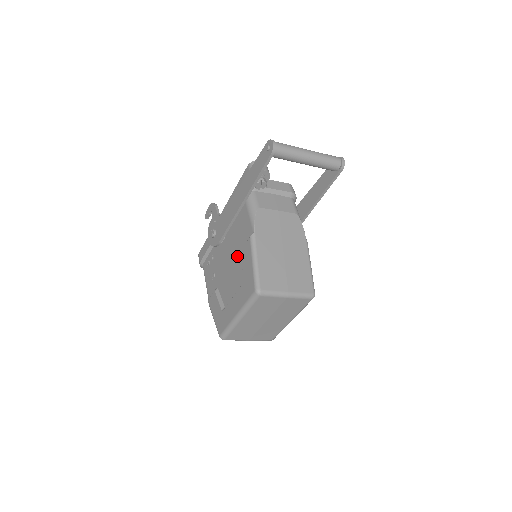
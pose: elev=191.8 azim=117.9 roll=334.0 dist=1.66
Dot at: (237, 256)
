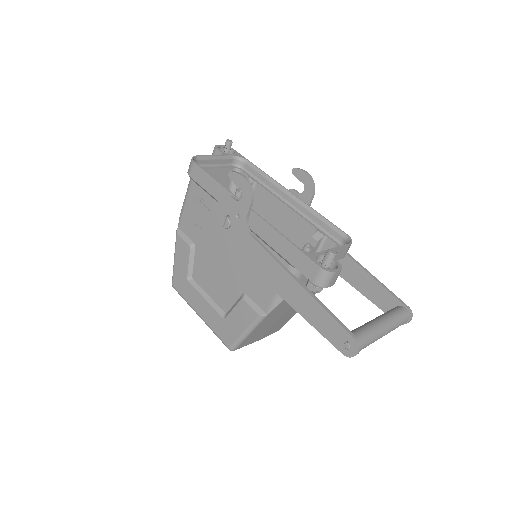
Dot at: (235, 283)
